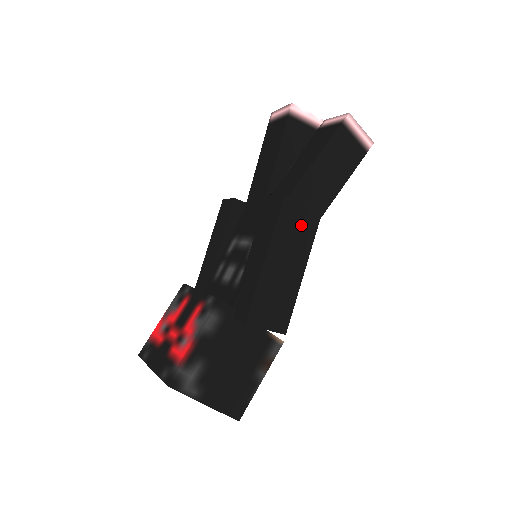
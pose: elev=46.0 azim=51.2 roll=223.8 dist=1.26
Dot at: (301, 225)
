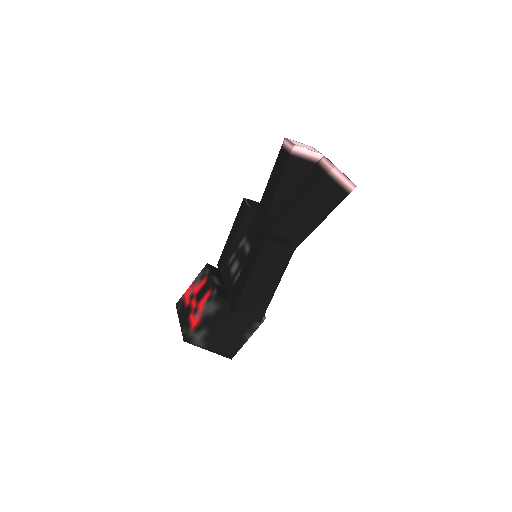
Dot at: (277, 259)
